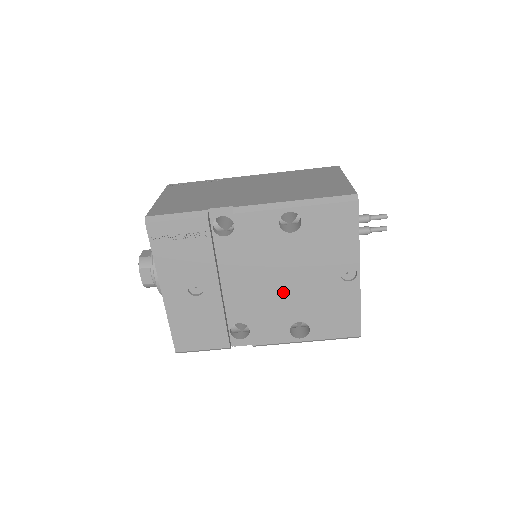
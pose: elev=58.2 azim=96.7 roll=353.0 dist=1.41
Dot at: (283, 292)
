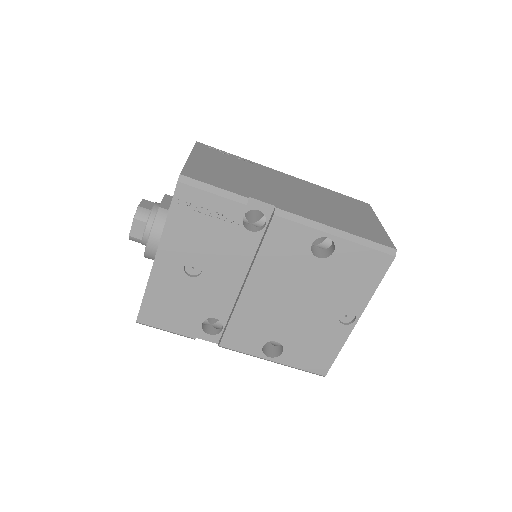
Dot at: (278, 309)
